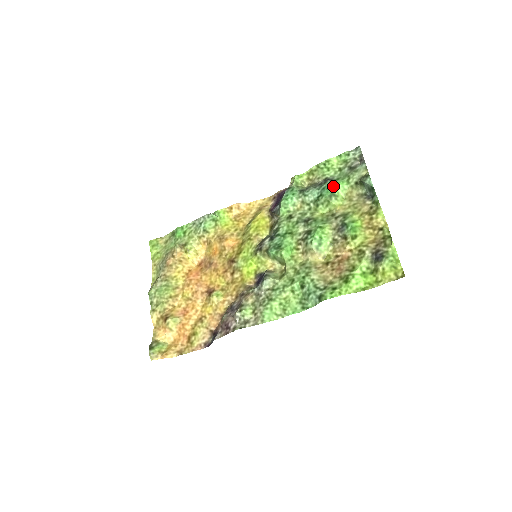
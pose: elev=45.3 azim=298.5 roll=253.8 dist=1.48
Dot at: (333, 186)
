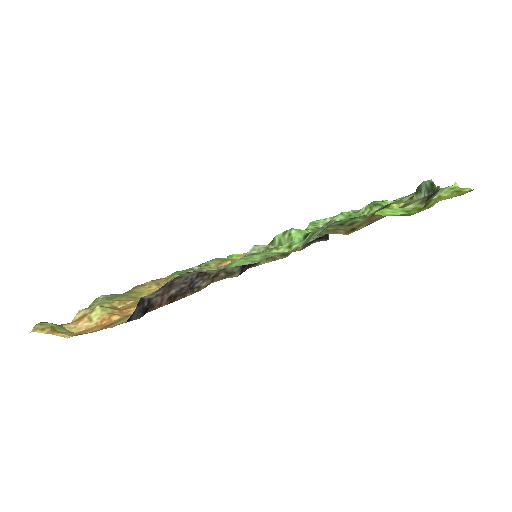
Dot at: (380, 201)
